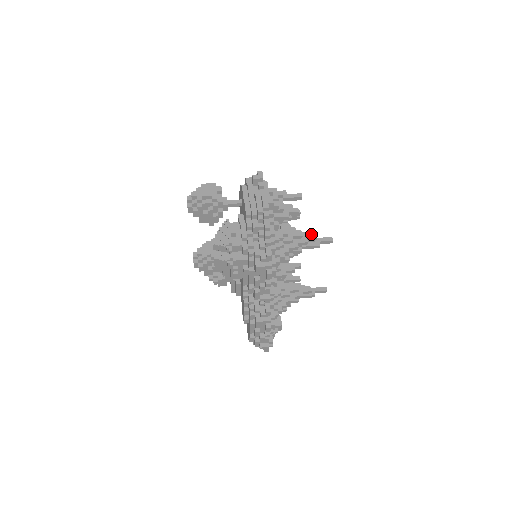
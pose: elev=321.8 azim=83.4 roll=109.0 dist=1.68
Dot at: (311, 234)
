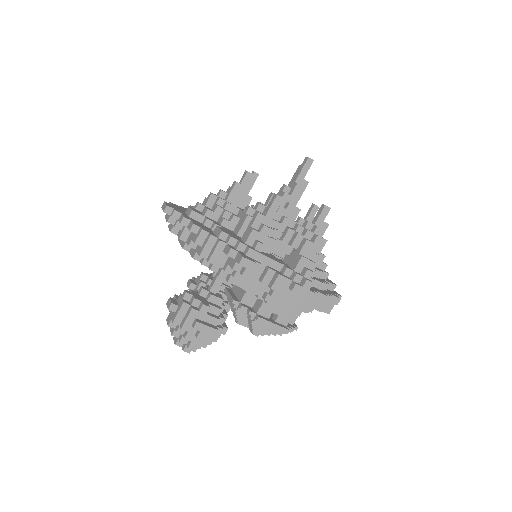
Dot at: (322, 212)
